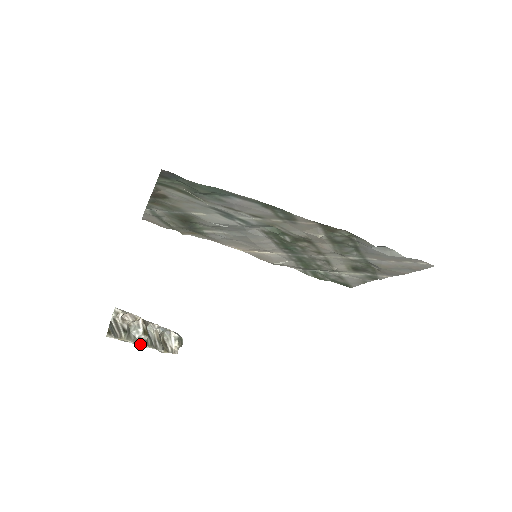
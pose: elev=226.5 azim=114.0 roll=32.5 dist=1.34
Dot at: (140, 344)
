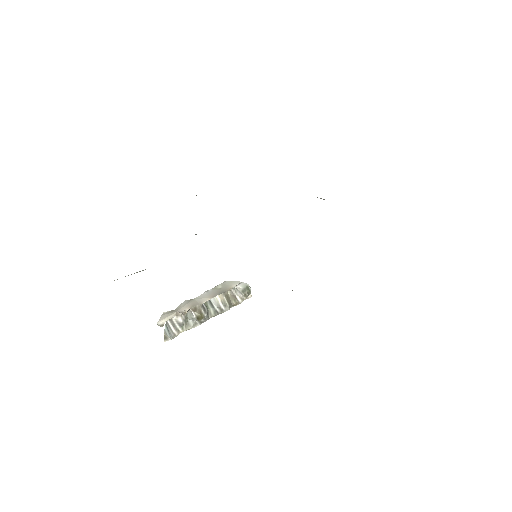
Dot at: (202, 322)
